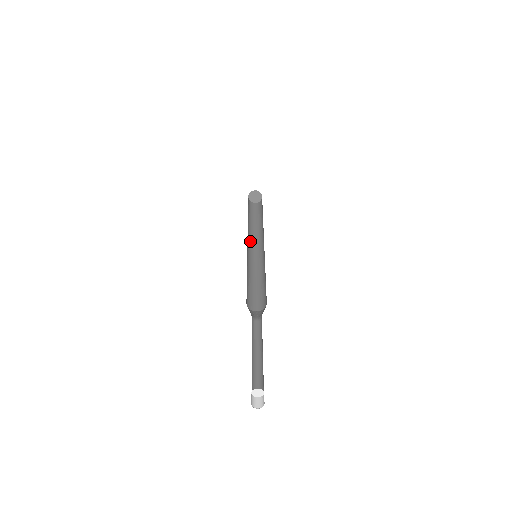
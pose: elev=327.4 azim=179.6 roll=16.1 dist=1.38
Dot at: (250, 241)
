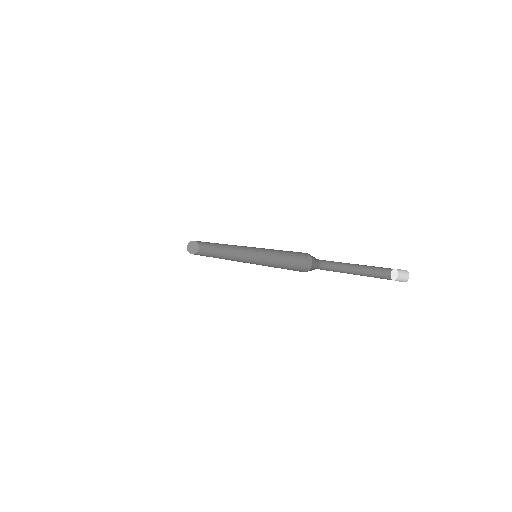
Dot at: occluded
